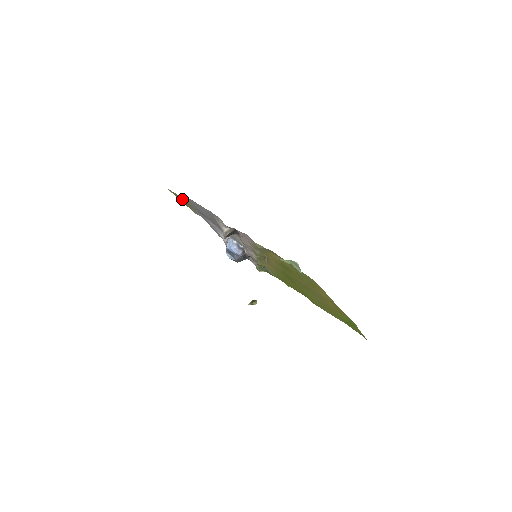
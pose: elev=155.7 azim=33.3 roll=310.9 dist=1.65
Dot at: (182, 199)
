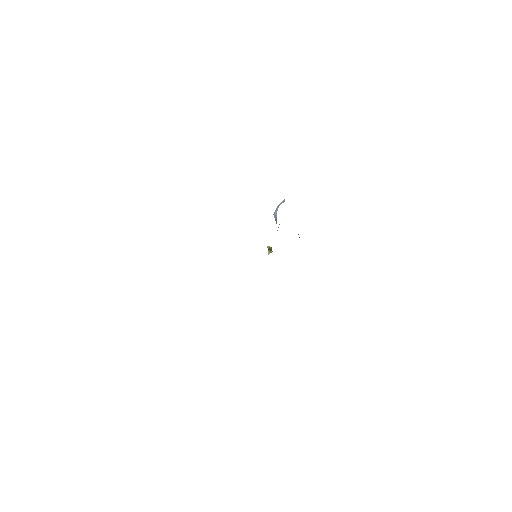
Dot at: occluded
